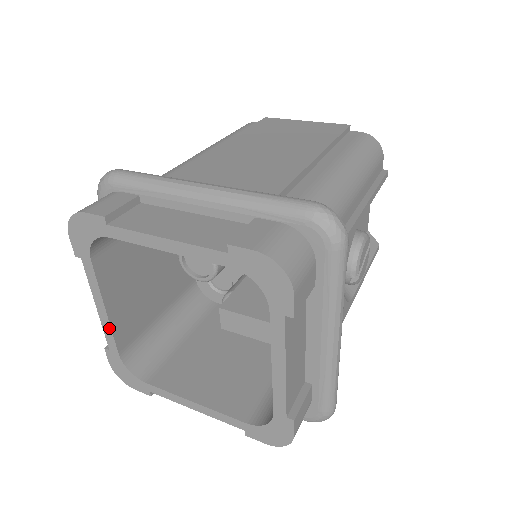
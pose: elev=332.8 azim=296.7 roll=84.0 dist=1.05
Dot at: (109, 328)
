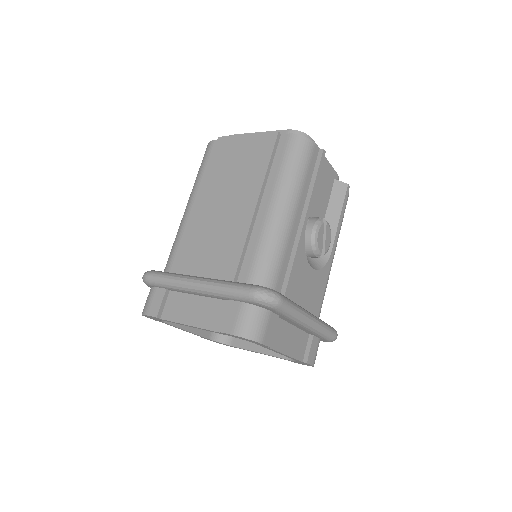
Dot at: (195, 334)
